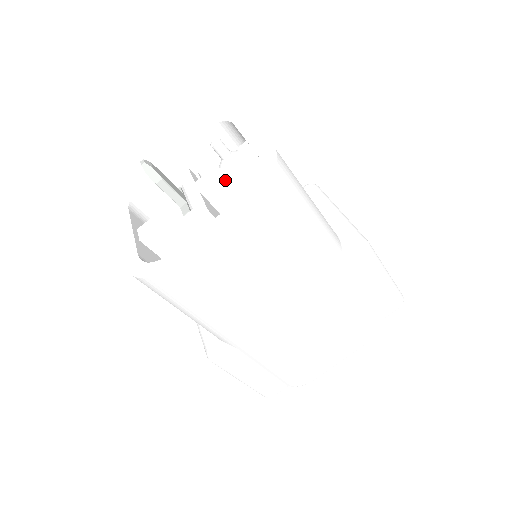
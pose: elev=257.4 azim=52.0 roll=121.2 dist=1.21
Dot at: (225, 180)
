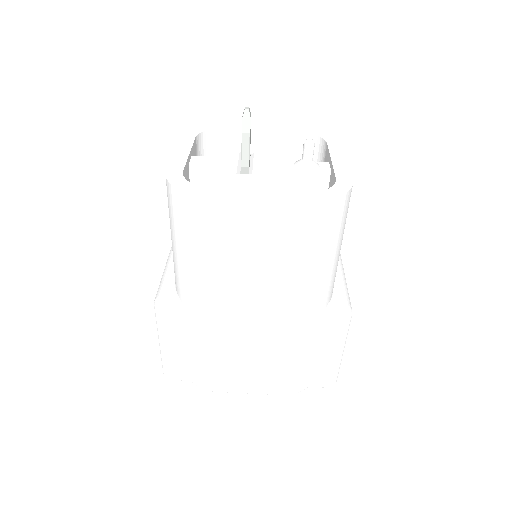
Dot at: (291, 176)
